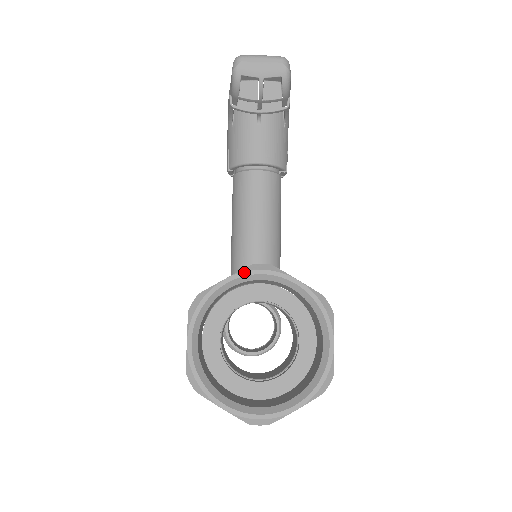
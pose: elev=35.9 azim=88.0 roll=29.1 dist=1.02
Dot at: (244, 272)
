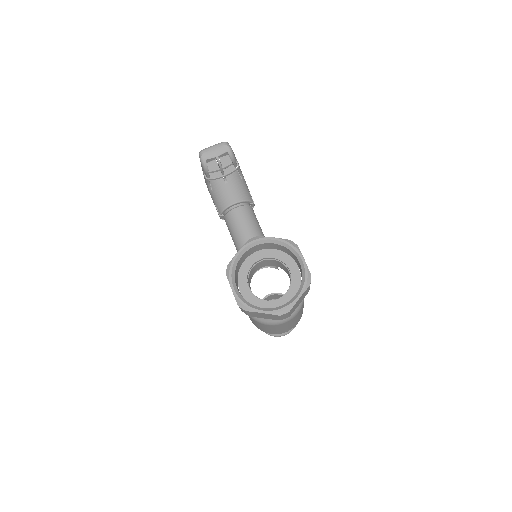
Dot at: (246, 245)
